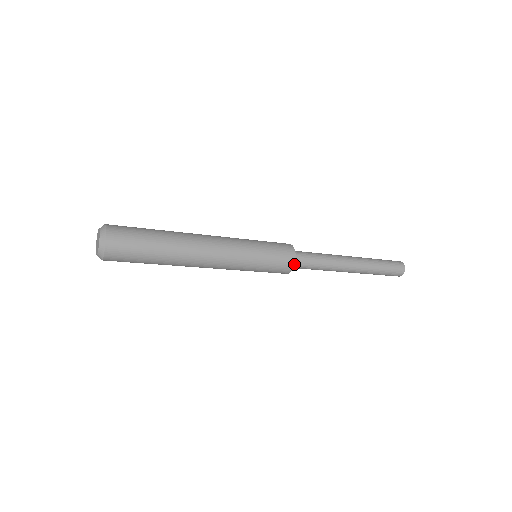
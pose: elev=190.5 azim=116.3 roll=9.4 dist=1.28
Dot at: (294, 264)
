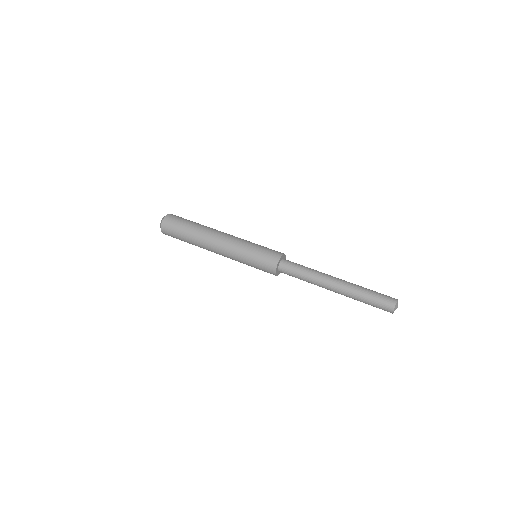
Dot at: (276, 268)
